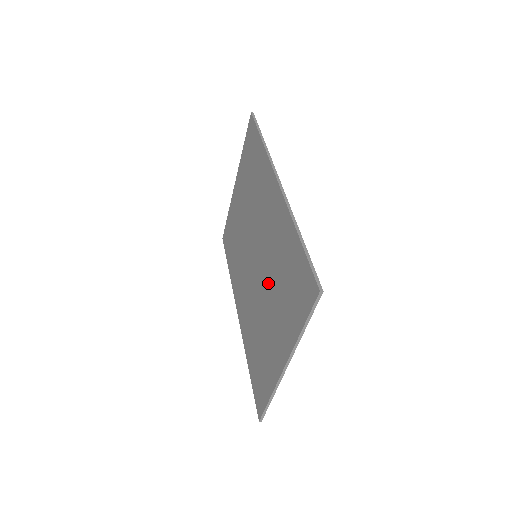
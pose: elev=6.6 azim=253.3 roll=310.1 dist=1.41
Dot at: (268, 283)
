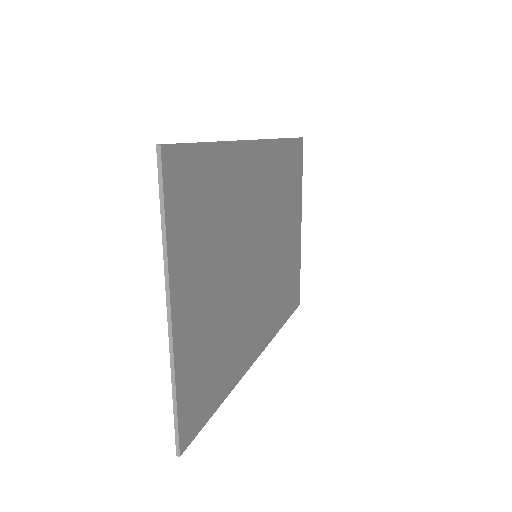
Dot at: occluded
